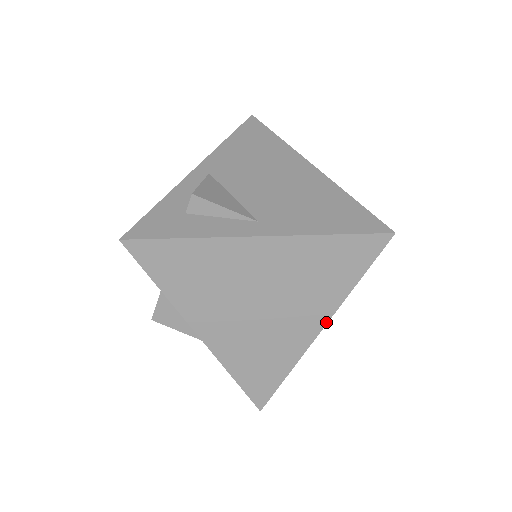
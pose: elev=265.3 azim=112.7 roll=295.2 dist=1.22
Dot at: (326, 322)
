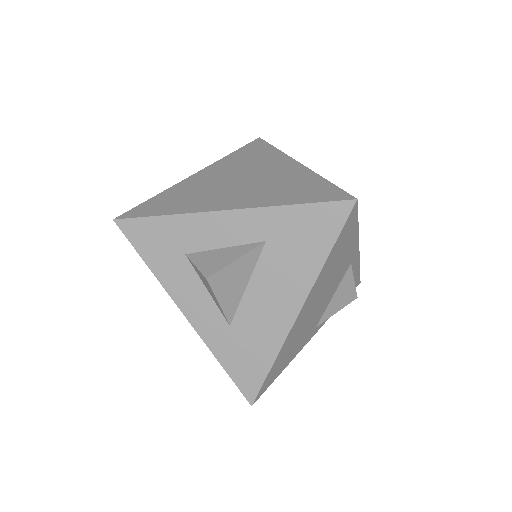
Dot at: (293, 160)
